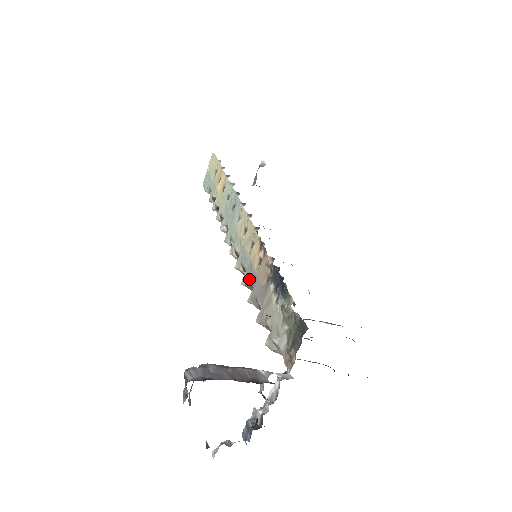
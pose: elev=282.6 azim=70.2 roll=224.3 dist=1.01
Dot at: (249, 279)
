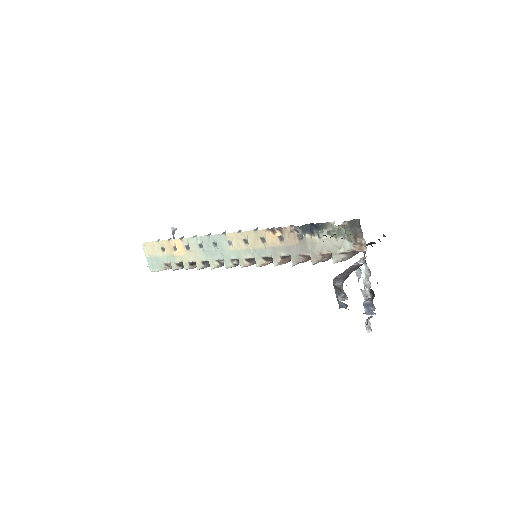
Dot at: (281, 255)
